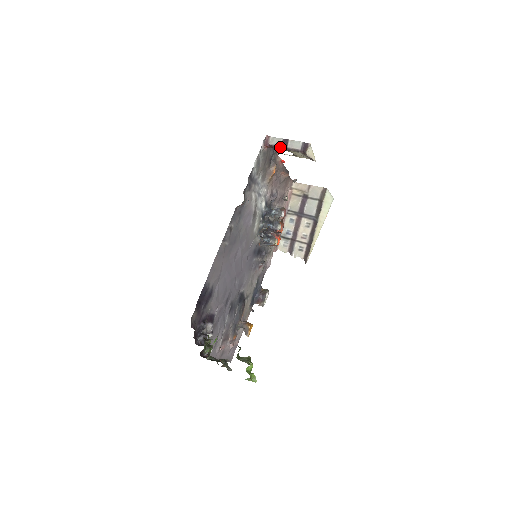
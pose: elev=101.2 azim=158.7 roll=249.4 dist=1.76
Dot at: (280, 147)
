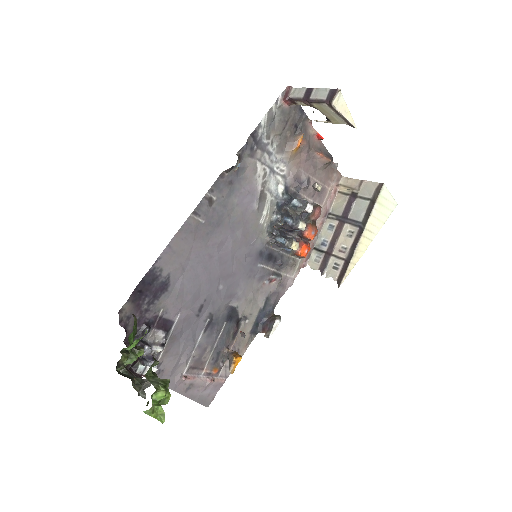
Dot at: (301, 99)
